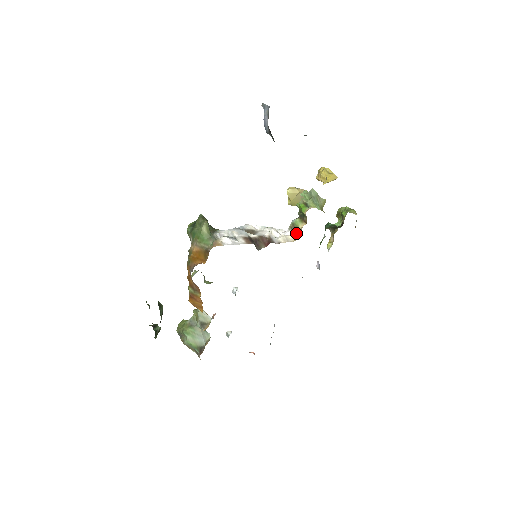
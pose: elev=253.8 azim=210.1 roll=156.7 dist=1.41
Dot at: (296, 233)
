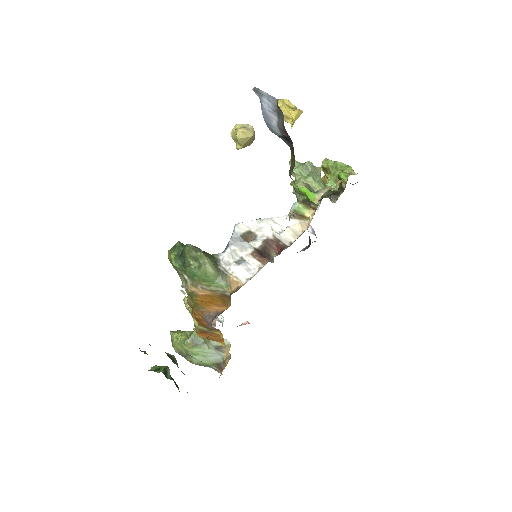
Dot at: (302, 222)
